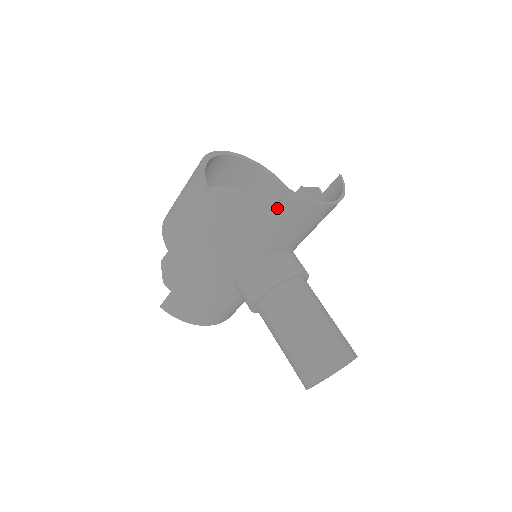
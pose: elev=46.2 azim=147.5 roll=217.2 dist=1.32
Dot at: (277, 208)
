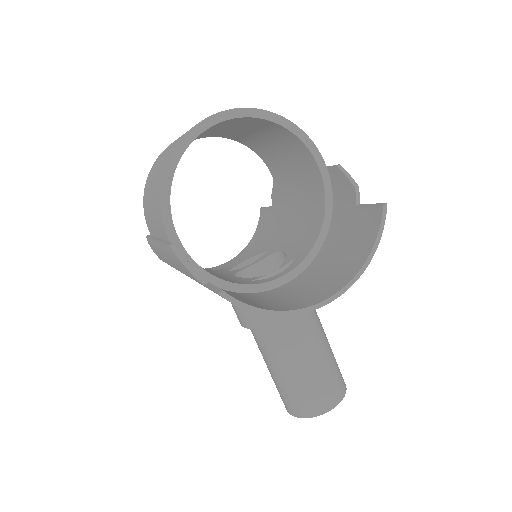
Dot at: occluded
